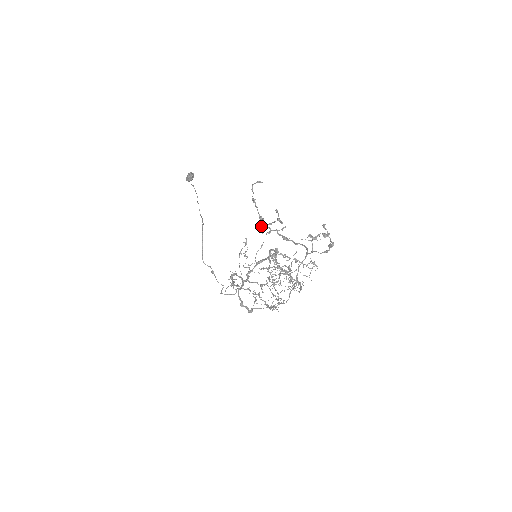
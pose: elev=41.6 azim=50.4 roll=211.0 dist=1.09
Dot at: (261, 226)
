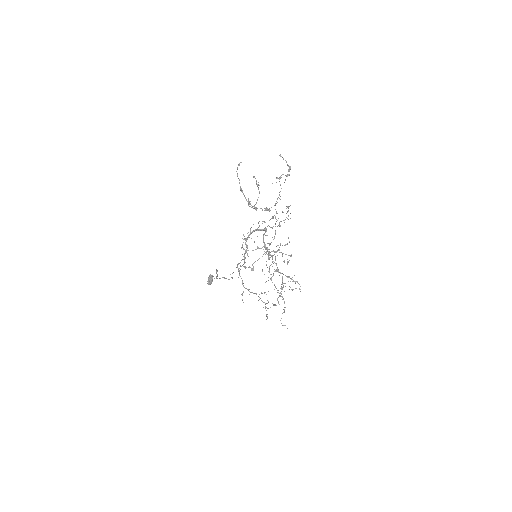
Dot at: (248, 199)
